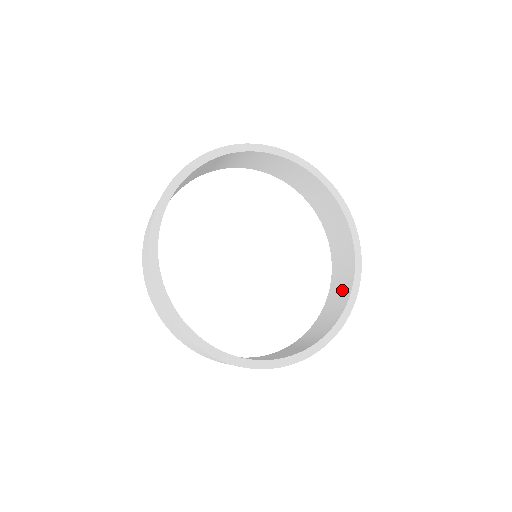
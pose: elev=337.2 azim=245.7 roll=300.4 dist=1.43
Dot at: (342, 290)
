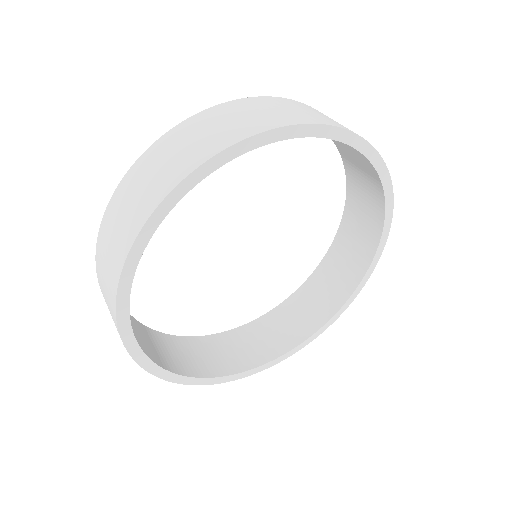
Dot at: (363, 234)
